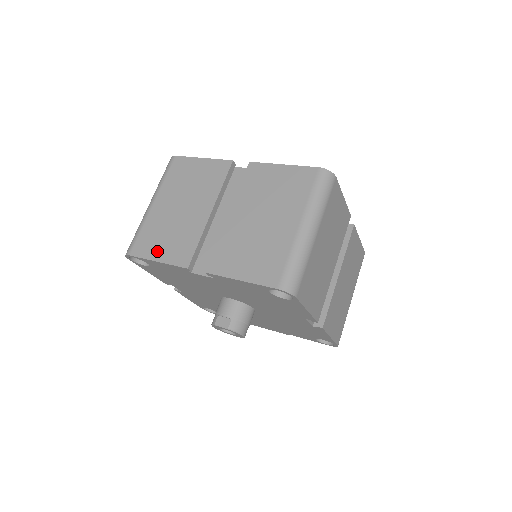
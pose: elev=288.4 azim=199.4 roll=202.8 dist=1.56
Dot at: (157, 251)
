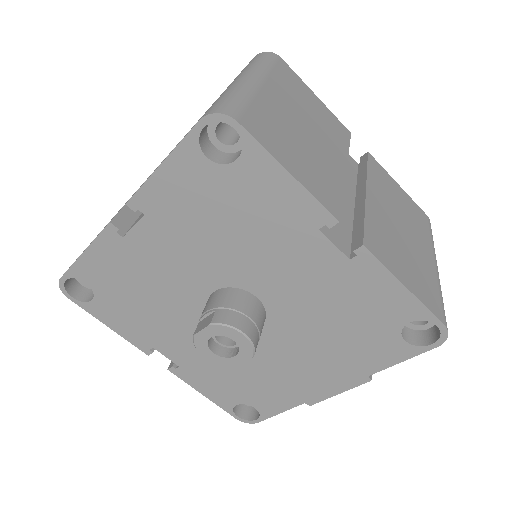
Dot at: occluded
